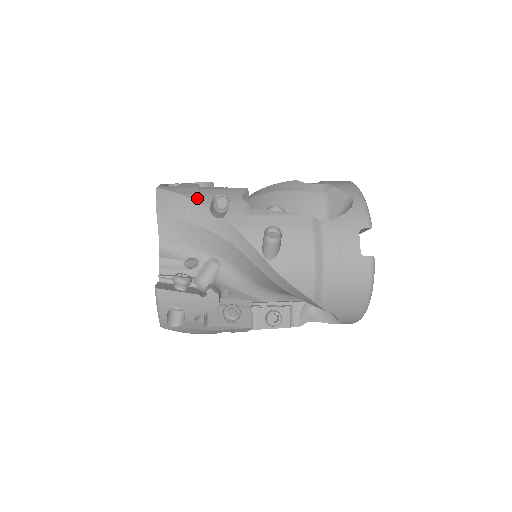
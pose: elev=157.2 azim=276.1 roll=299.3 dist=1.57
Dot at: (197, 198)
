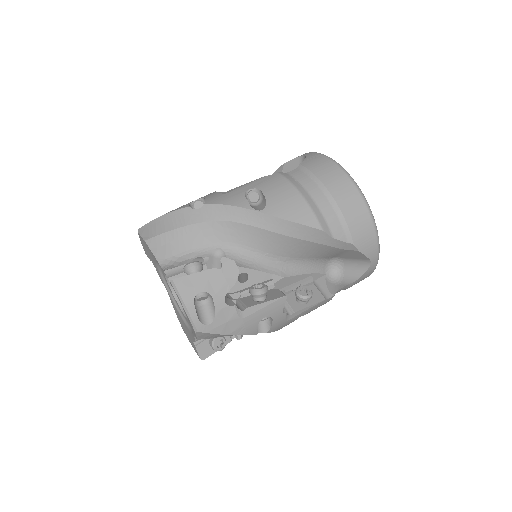
Dot at: (244, 333)
